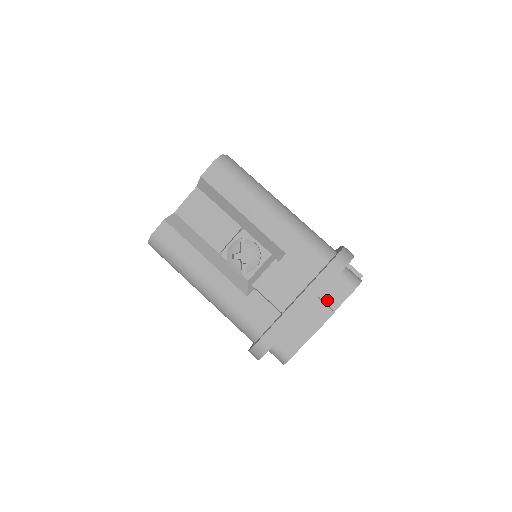
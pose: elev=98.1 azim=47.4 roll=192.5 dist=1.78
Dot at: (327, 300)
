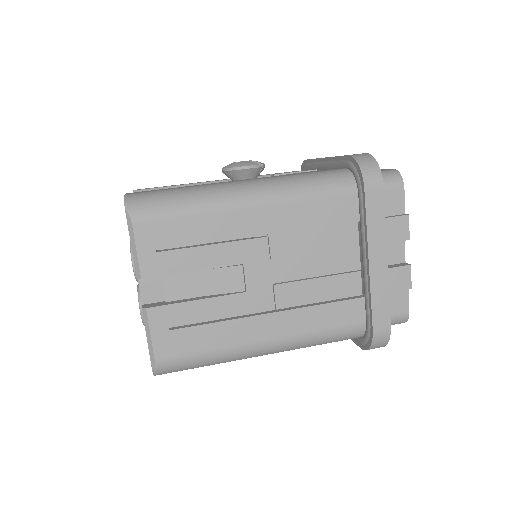
Dot at: occluded
